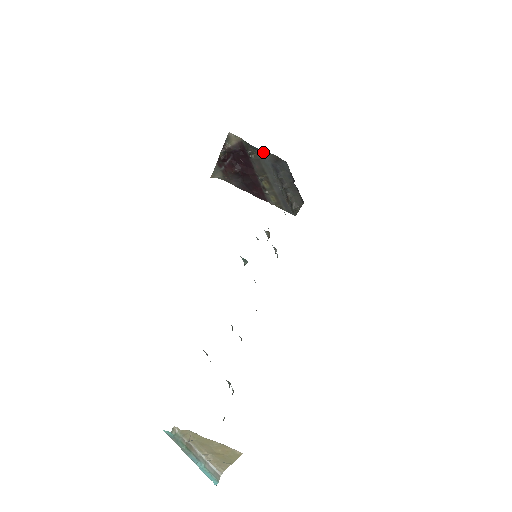
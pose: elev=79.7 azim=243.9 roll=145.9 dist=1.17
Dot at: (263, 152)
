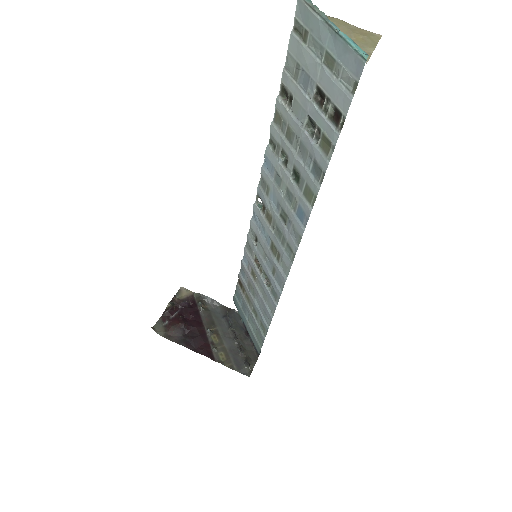
Dot at: (215, 303)
